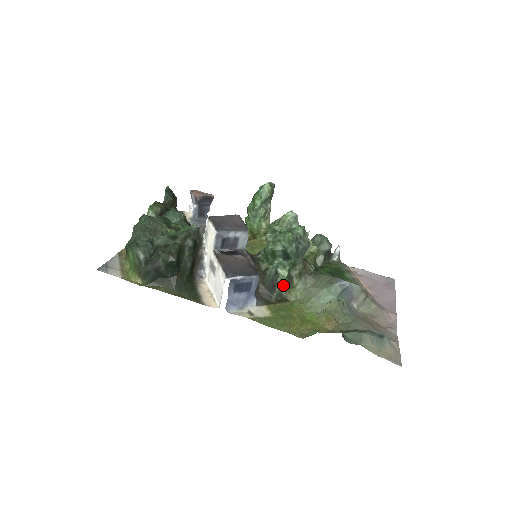
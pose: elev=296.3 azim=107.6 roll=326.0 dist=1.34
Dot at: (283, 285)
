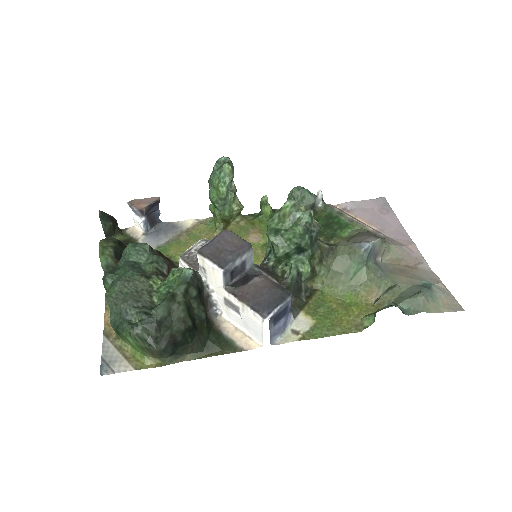
Dot at: (307, 279)
